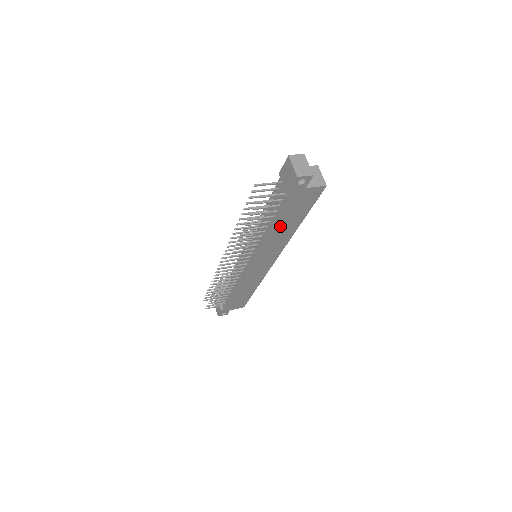
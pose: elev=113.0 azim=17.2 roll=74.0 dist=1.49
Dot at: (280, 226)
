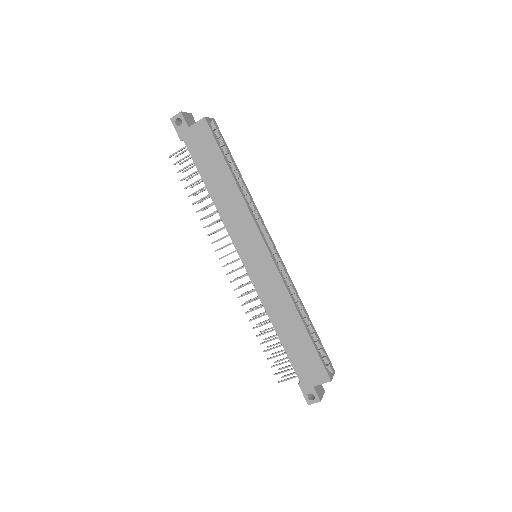
Dot at: (214, 184)
